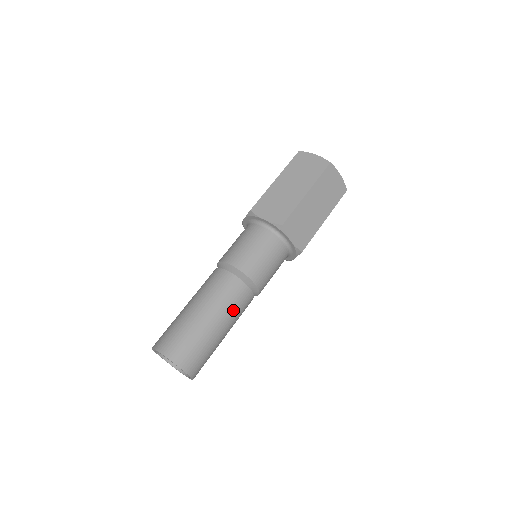
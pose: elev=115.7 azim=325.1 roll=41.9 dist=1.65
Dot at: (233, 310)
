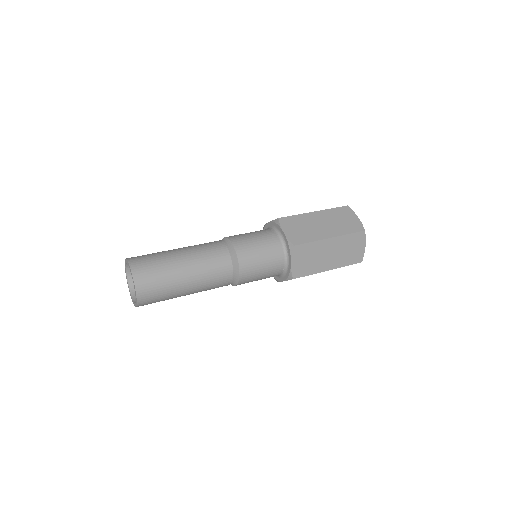
Dot at: (208, 279)
